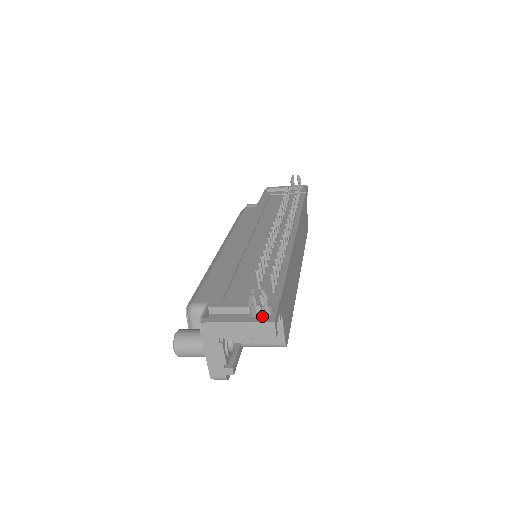
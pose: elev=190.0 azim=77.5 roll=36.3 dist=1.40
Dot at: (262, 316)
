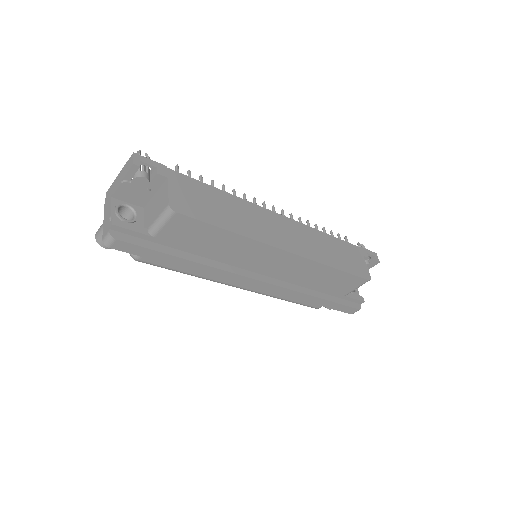
Dot at: occluded
